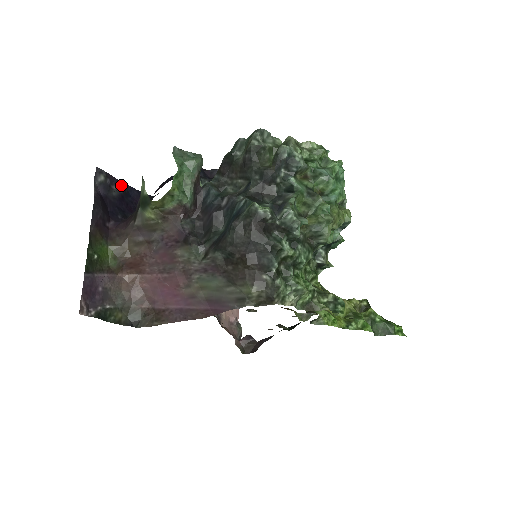
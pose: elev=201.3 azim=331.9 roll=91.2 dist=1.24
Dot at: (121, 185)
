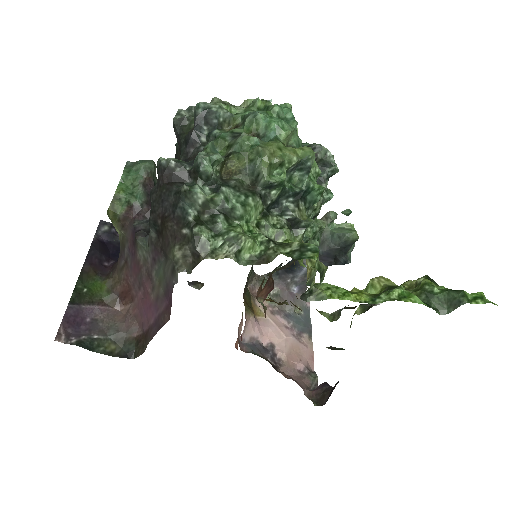
Dot at: occluded
